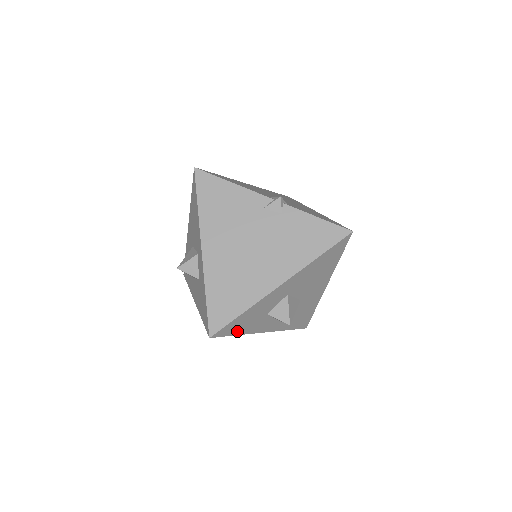
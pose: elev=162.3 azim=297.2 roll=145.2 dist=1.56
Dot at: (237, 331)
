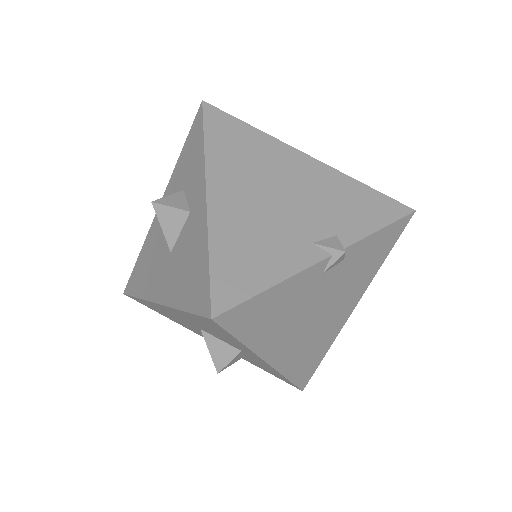
Dot at: occluded
